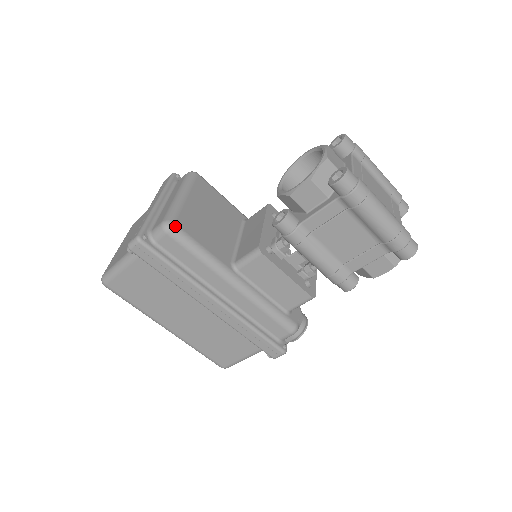
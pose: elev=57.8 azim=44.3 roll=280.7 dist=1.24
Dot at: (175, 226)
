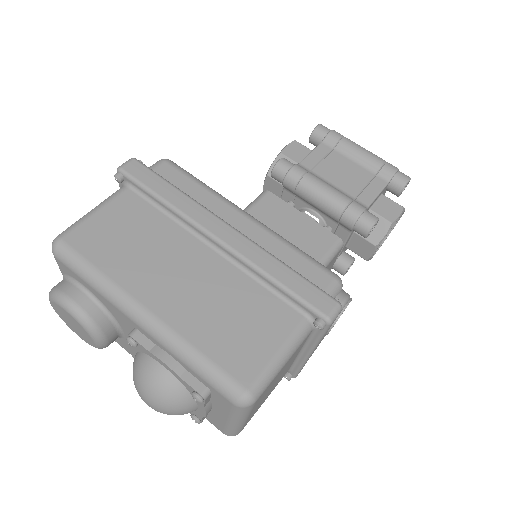
Dot at: occluded
